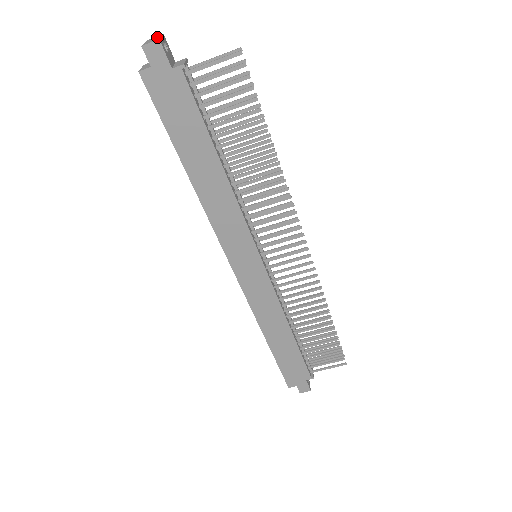
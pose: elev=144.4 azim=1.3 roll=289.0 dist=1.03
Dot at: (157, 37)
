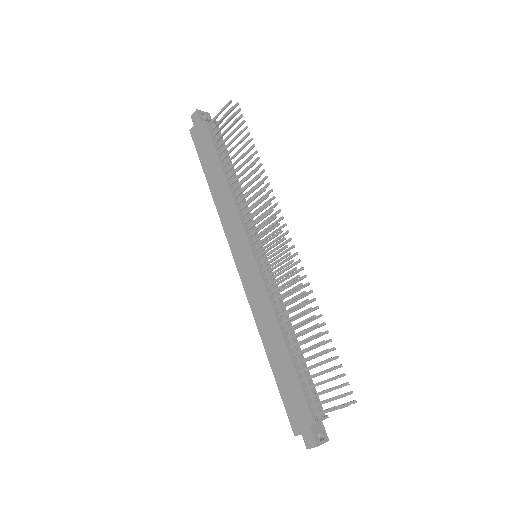
Dot at: (203, 113)
